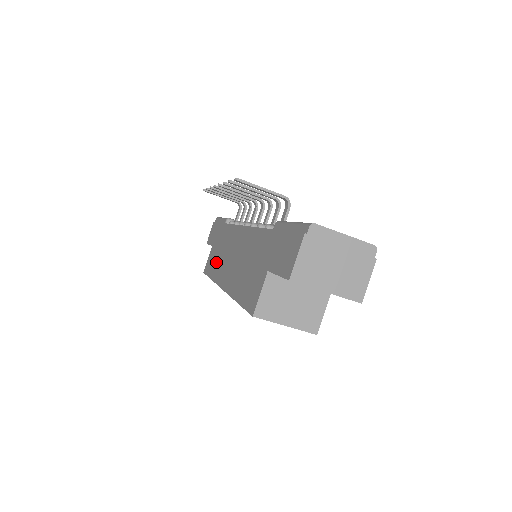
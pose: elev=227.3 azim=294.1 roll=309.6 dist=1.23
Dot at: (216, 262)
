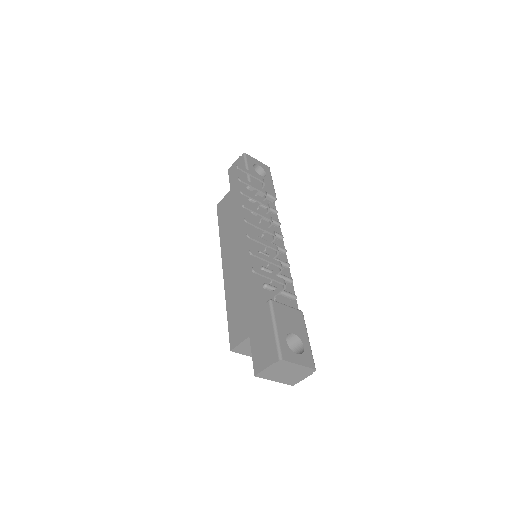
Dot at: (227, 224)
